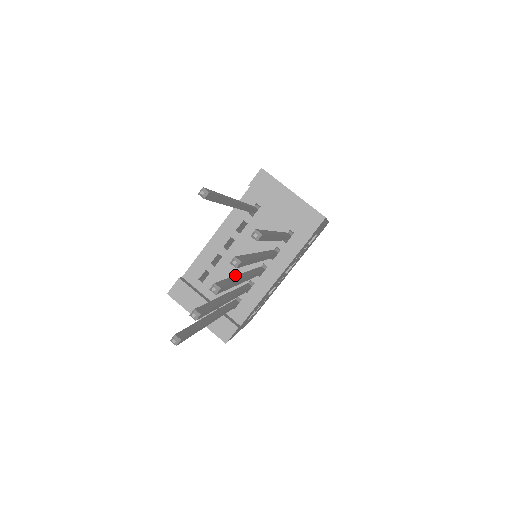
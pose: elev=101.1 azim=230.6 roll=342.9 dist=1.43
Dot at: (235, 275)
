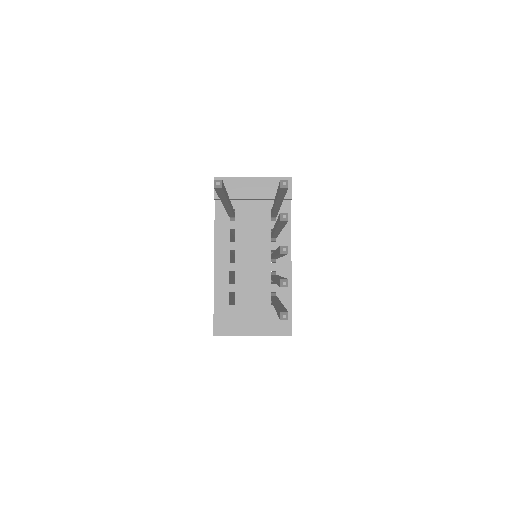
Dot at: occluded
